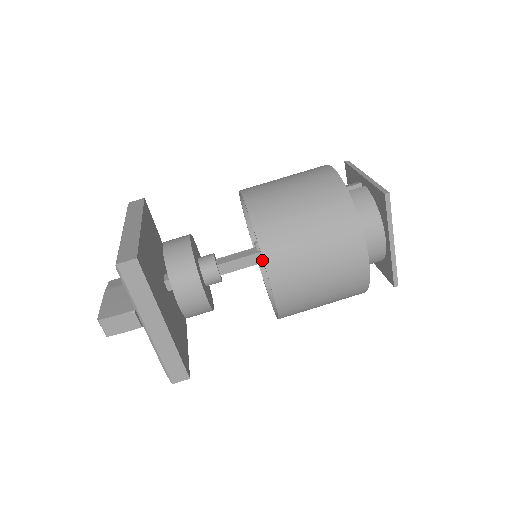
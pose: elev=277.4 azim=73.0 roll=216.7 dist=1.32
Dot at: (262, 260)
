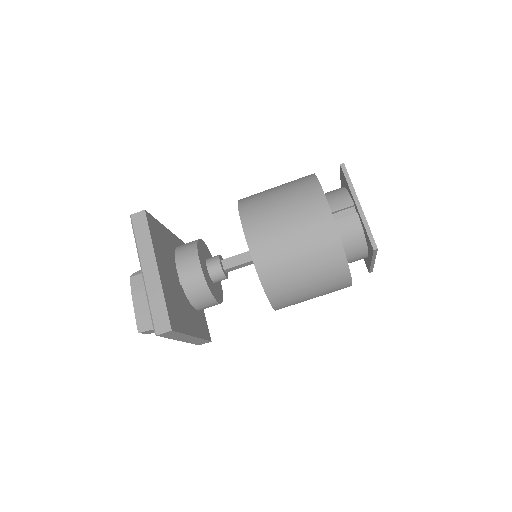
Dot at: occluded
